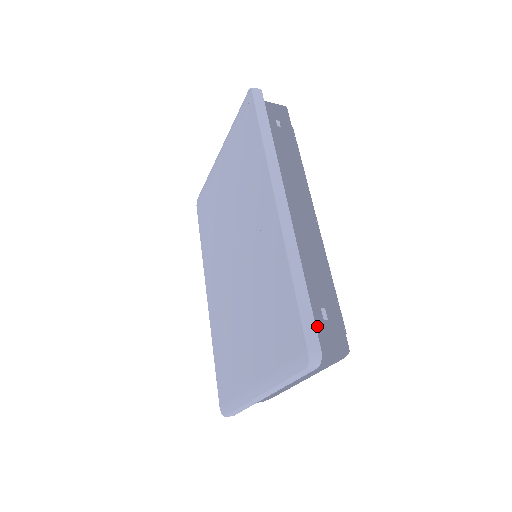
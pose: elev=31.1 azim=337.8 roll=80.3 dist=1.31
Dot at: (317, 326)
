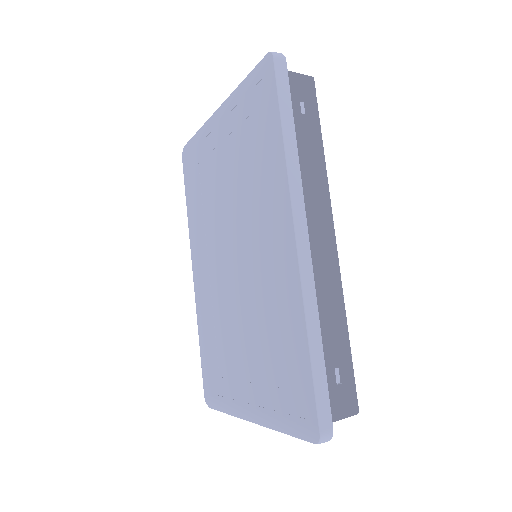
Dot at: (329, 393)
